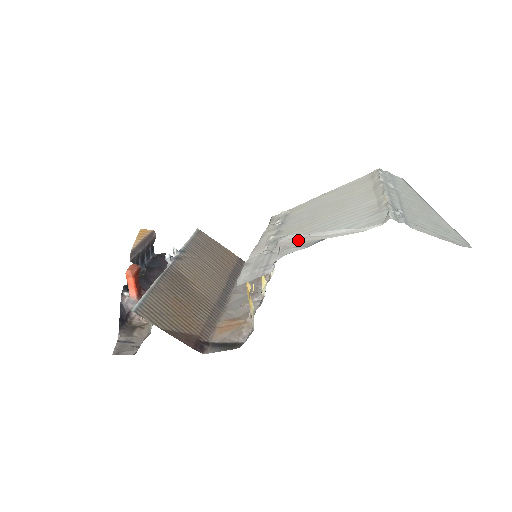
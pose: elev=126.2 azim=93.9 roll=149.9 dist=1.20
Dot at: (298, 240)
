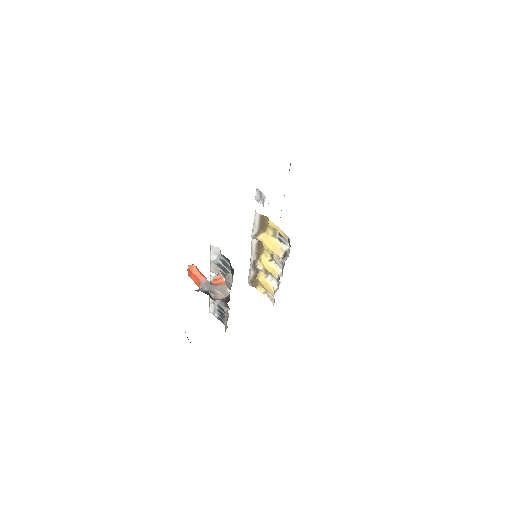
Dot at: occluded
